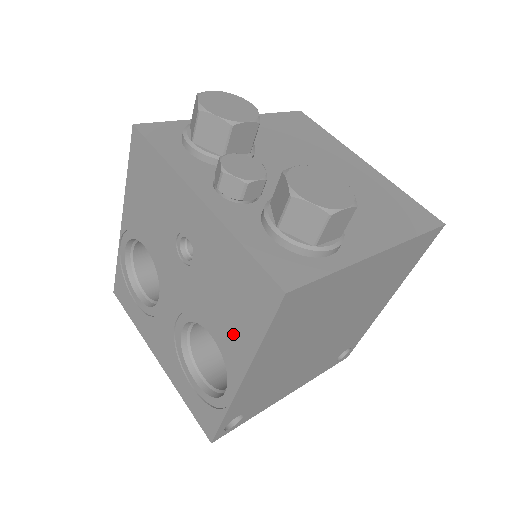
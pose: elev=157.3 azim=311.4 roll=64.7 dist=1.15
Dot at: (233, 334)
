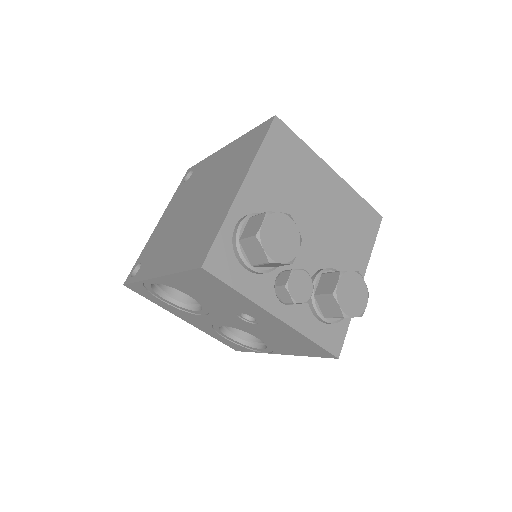
Dot at: (283, 347)
